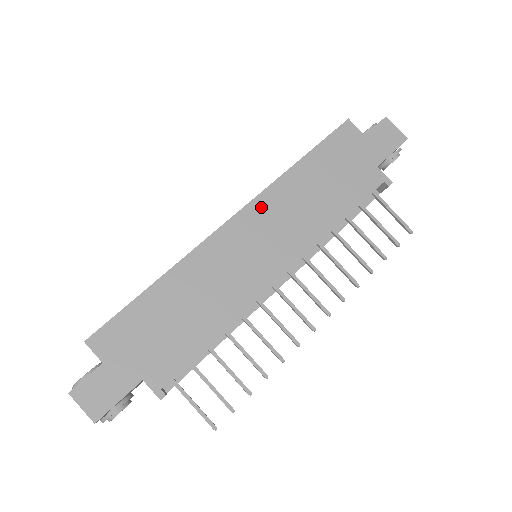
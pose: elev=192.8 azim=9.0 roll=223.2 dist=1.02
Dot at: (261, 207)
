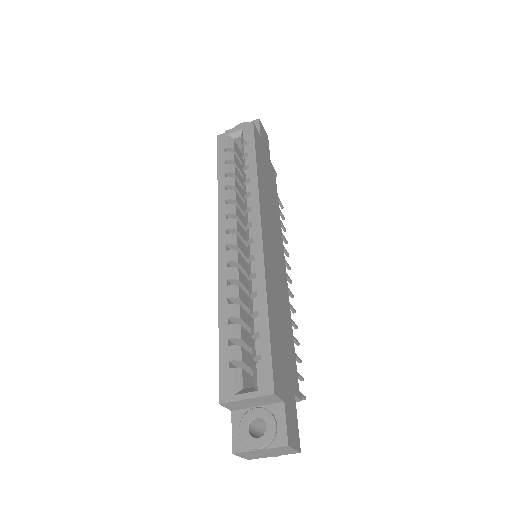
Dot at: (264, 213)
